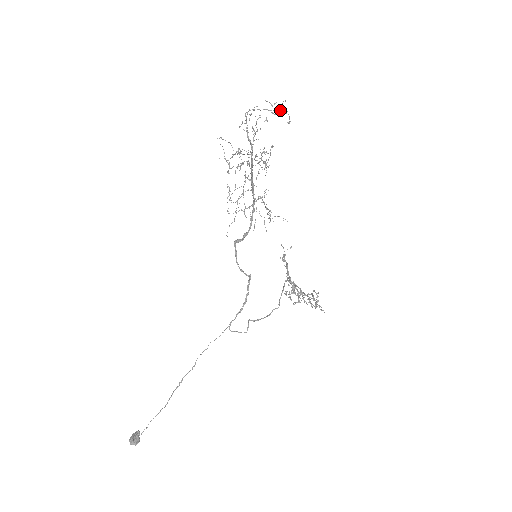
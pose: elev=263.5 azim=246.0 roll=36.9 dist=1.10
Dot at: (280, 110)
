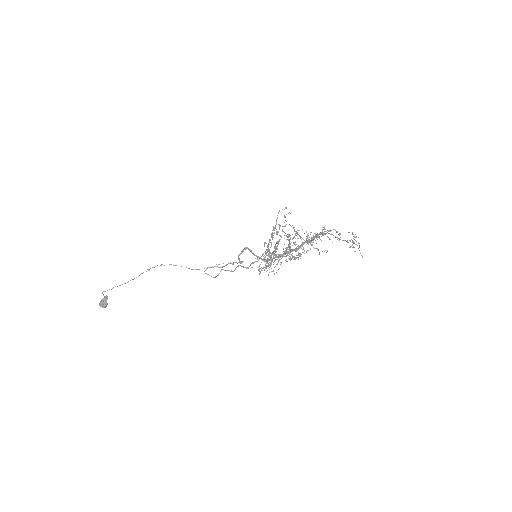
Dot at: (356, 237)
